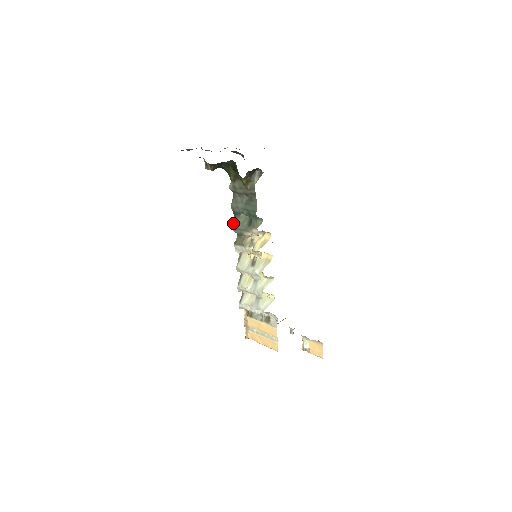
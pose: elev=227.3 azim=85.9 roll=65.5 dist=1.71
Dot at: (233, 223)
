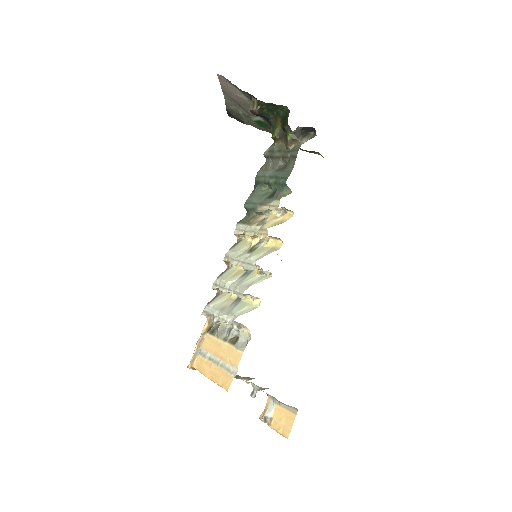
Dot at: (249, 196)
